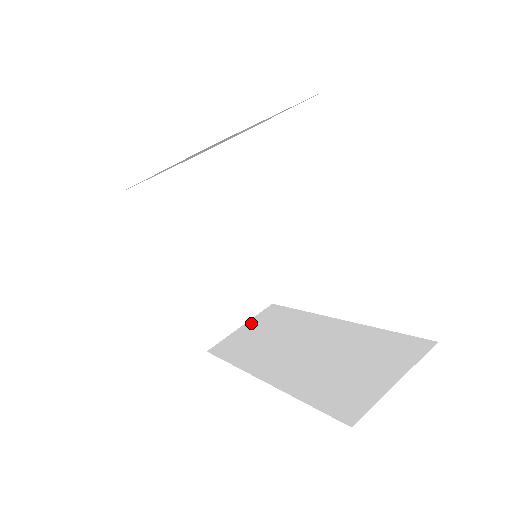
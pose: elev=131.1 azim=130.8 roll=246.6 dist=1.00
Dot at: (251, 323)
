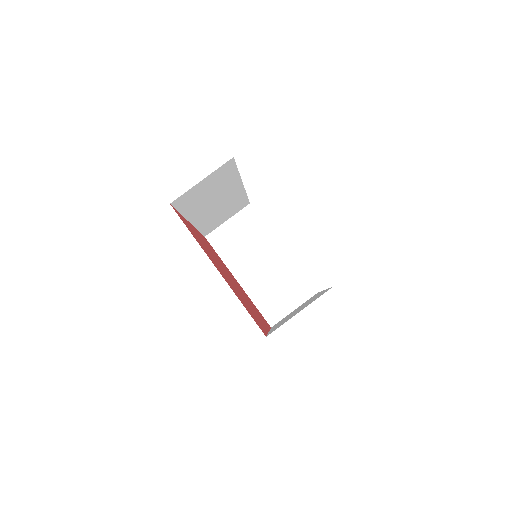
Dot at: (299, 306)
